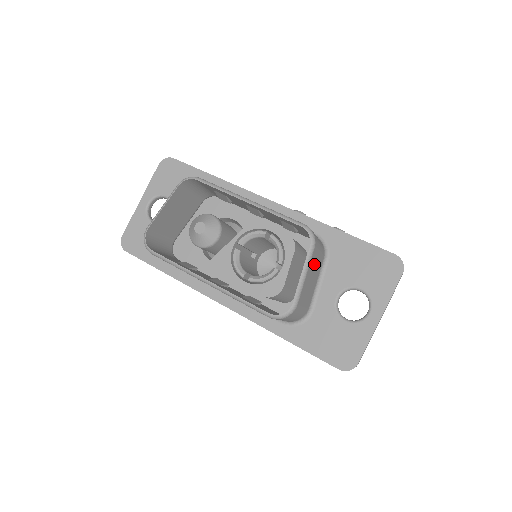
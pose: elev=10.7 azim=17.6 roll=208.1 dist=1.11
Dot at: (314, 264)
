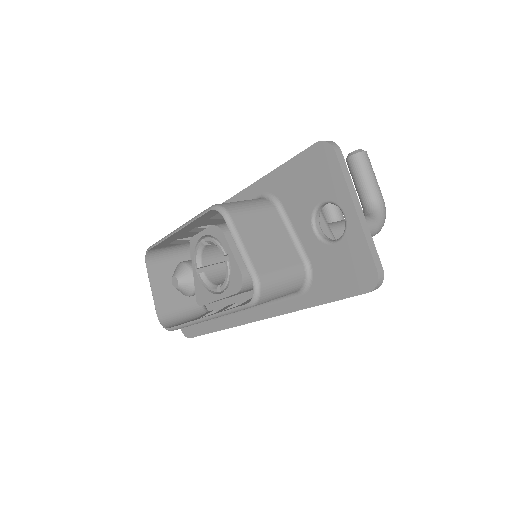
Dot at: (254, 226)
